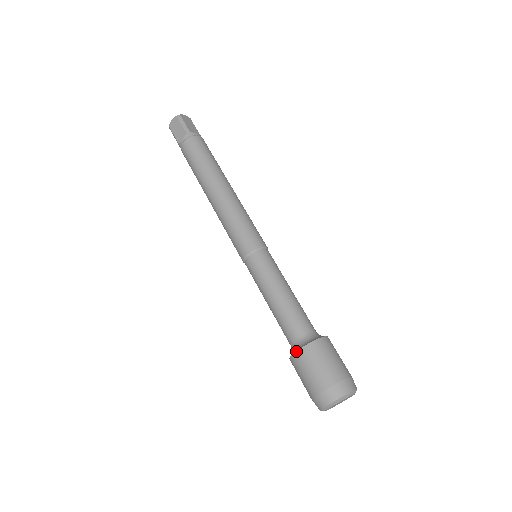
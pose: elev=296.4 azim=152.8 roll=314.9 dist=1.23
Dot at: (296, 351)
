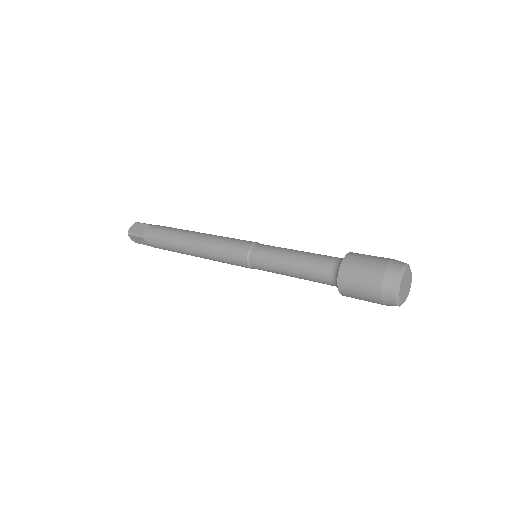
Dot at: (342, 261)
